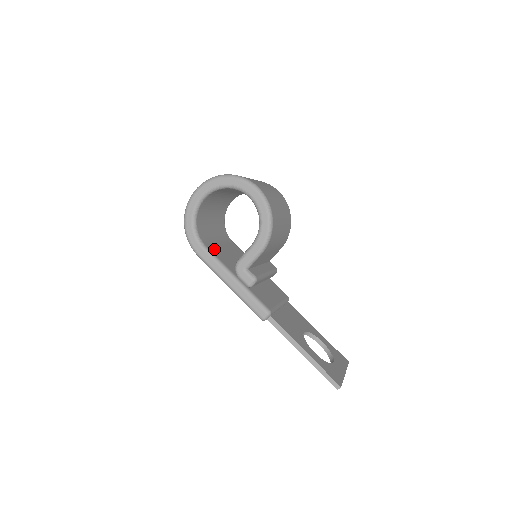
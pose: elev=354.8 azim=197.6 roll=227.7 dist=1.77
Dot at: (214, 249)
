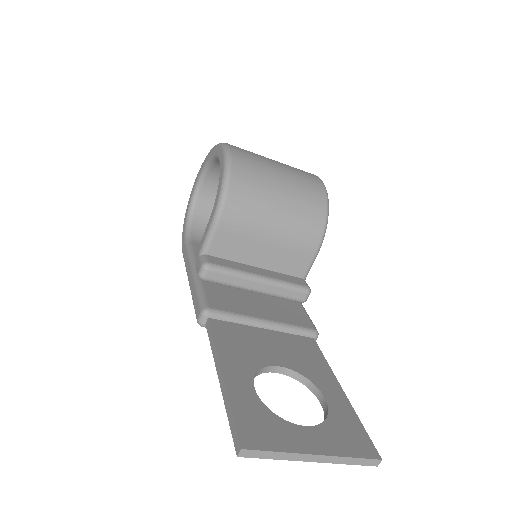
Dot at: occluded
